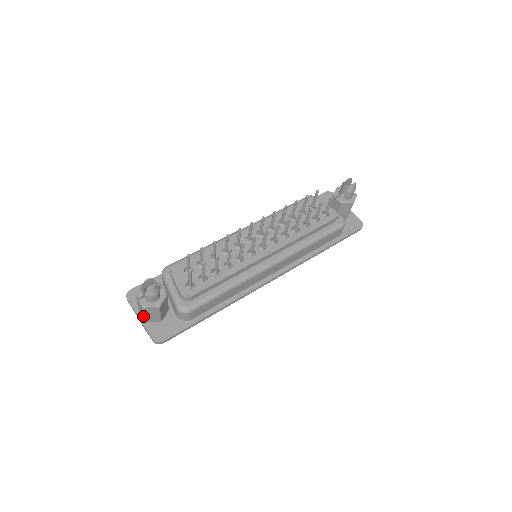
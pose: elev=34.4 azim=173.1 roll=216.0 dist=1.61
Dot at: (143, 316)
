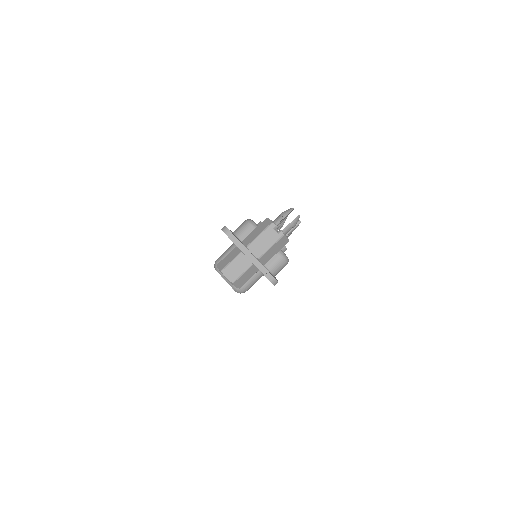
Dot at: (260, 251)
